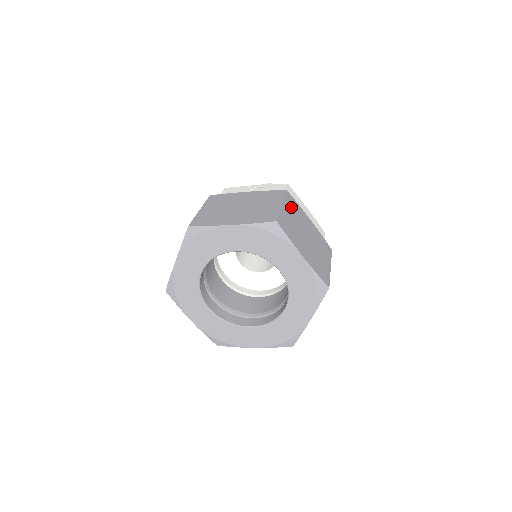
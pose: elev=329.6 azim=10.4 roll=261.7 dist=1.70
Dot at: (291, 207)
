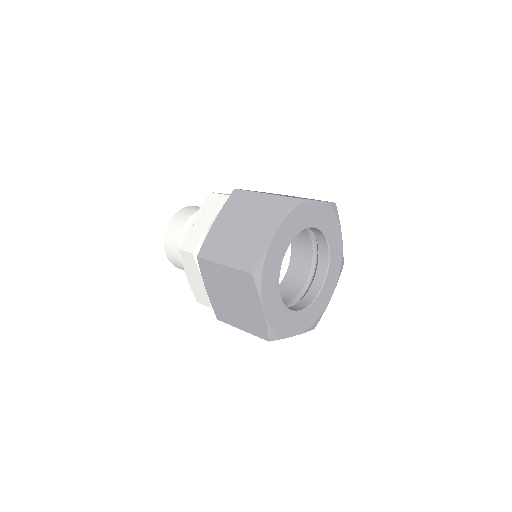
Dot at: occluded
